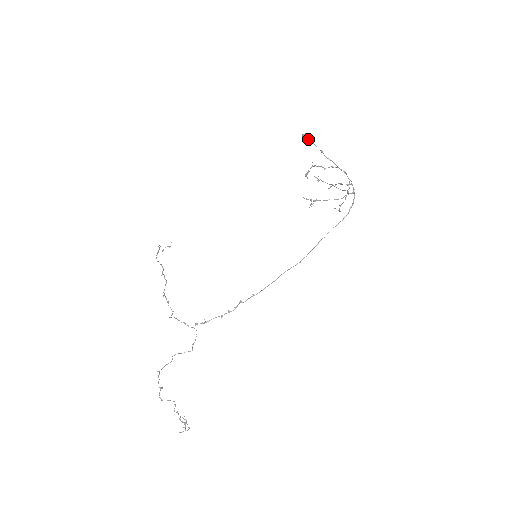
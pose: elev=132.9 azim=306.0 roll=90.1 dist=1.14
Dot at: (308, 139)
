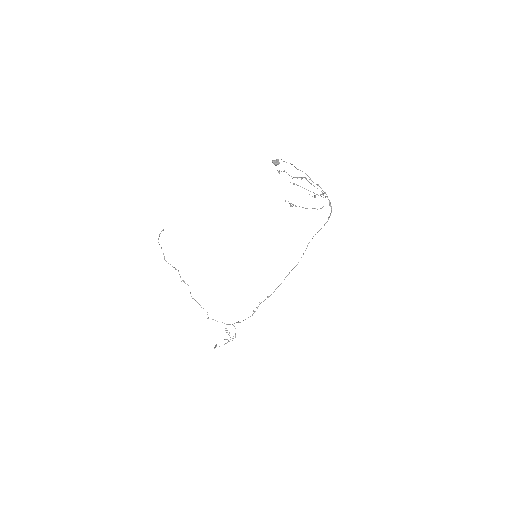
Dot at: (277, 159)
